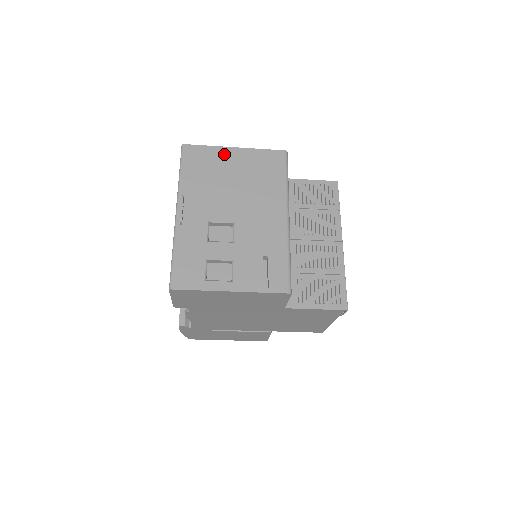
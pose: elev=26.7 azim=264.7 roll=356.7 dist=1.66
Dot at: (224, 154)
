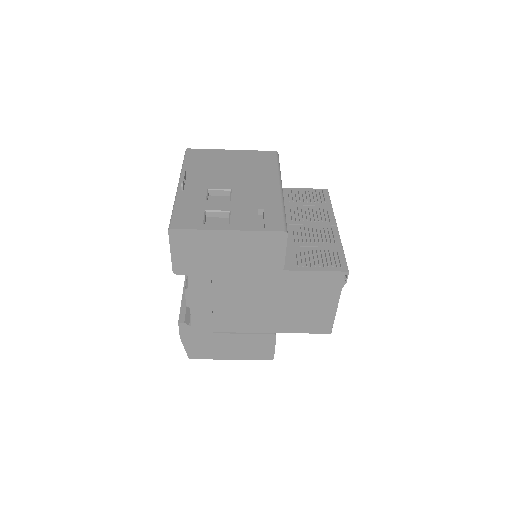
Dot at: (222, 153)
